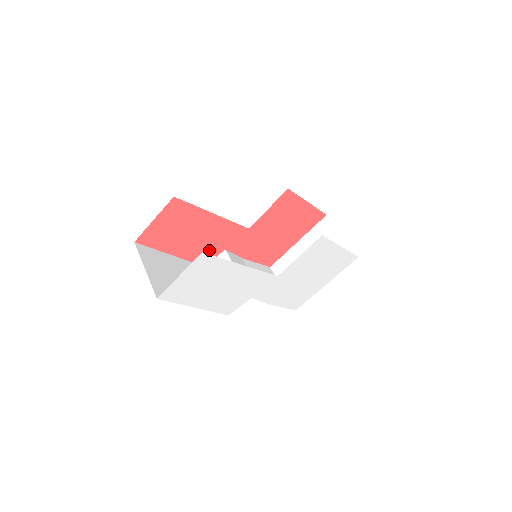
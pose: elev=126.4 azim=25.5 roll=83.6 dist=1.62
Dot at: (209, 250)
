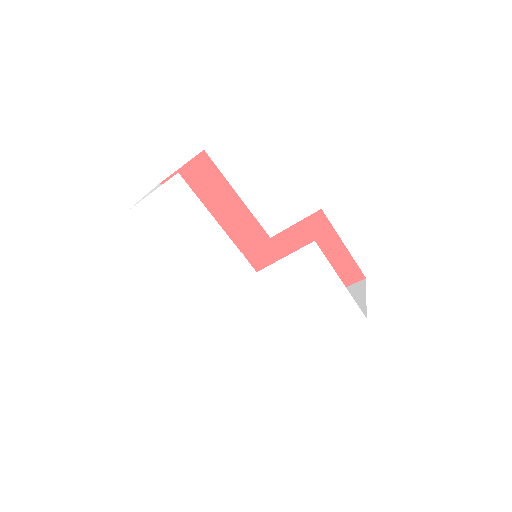
Dot at: occluded
